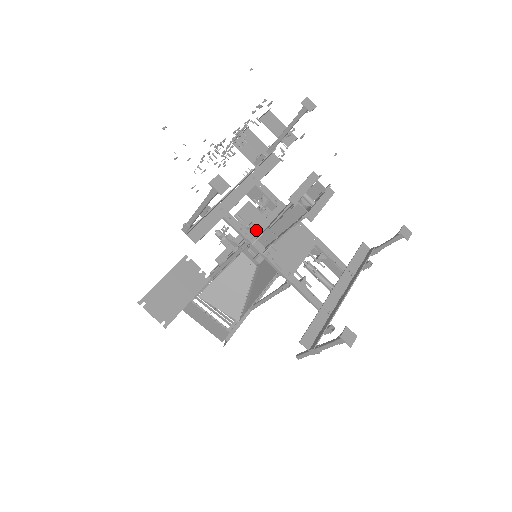
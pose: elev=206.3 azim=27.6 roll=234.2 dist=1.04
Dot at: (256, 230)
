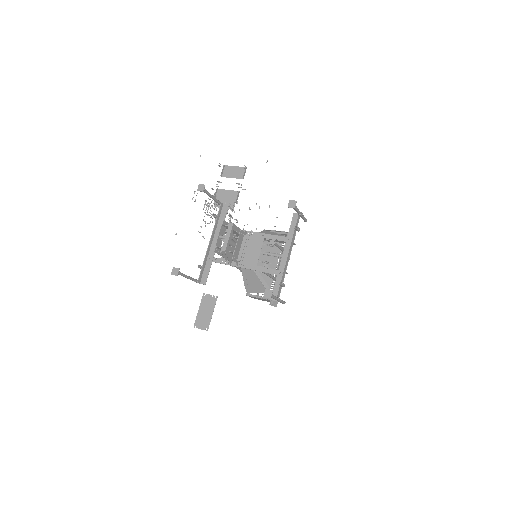
Dot at: occluded
